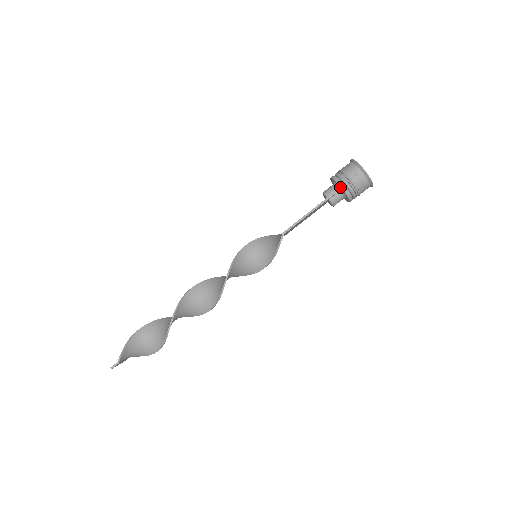
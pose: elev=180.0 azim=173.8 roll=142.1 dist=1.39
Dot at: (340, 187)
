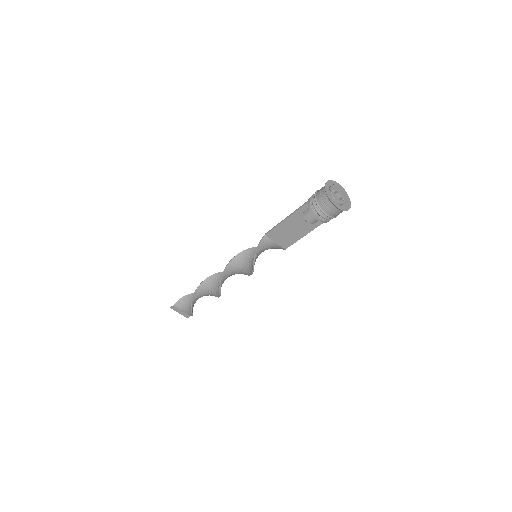
Dot at: (308, 200)
